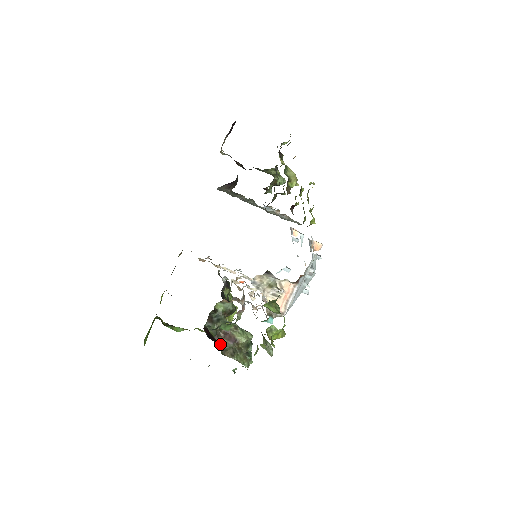
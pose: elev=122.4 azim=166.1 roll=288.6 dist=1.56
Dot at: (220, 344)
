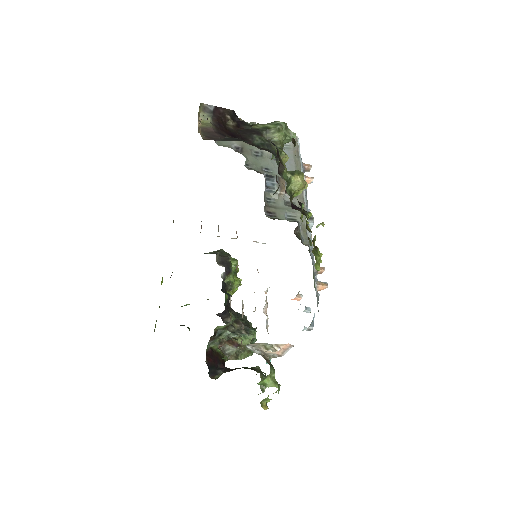
Dot at: (224, 347)
